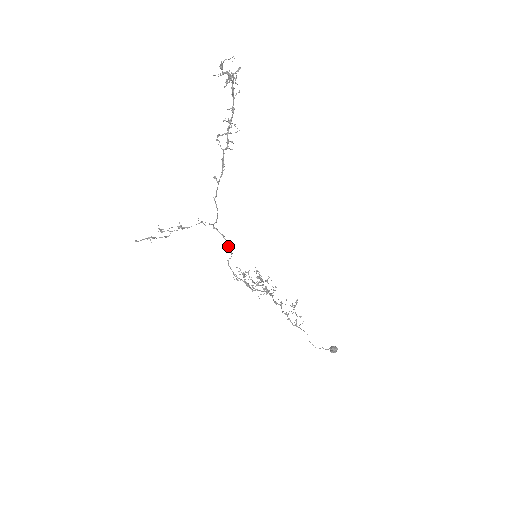
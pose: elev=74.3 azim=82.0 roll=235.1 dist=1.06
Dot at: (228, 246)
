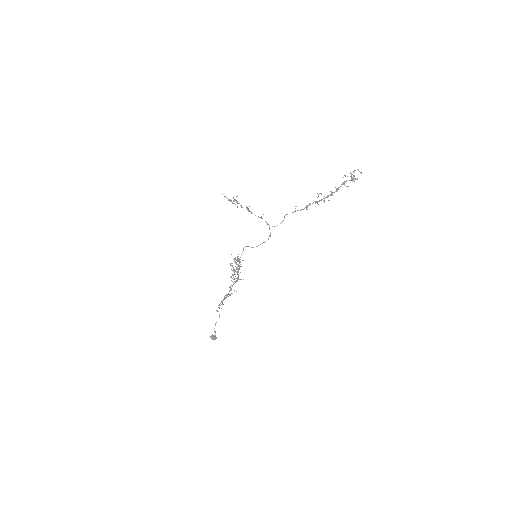
Dot at: occluded
